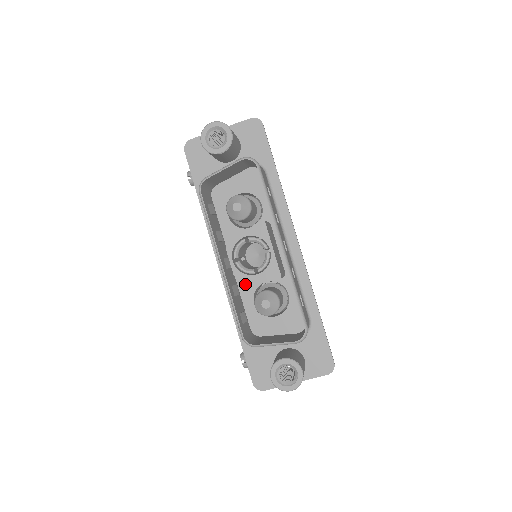
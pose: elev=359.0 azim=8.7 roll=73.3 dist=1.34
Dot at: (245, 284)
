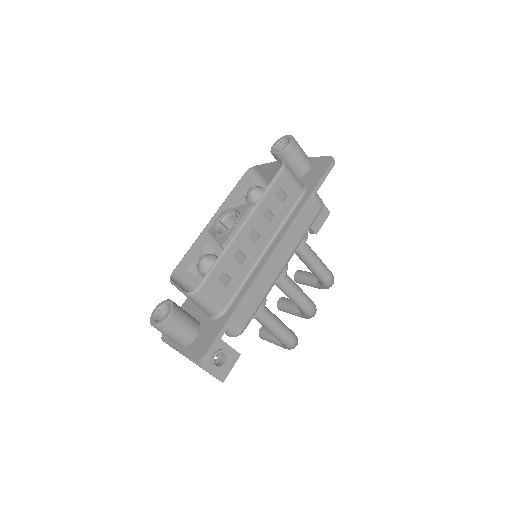
Dot at: occluded
